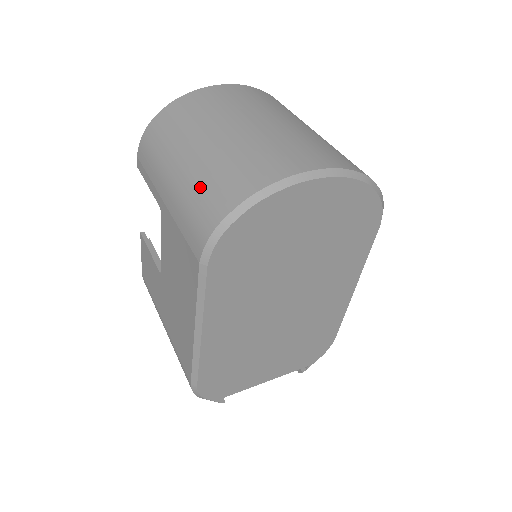
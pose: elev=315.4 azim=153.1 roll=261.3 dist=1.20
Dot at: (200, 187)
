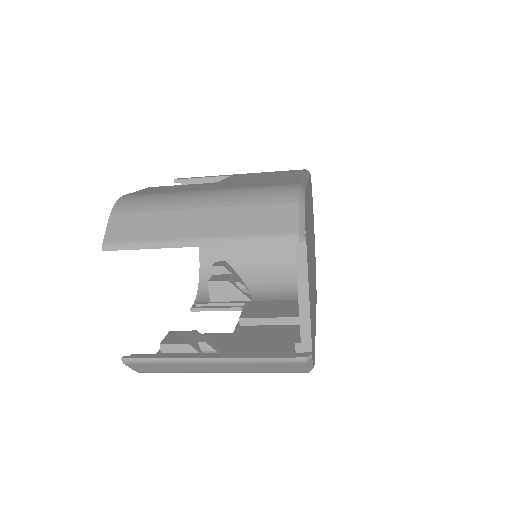
Dot at: occluded
